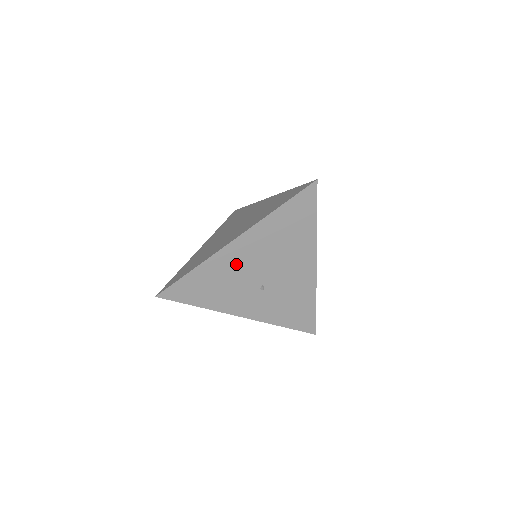
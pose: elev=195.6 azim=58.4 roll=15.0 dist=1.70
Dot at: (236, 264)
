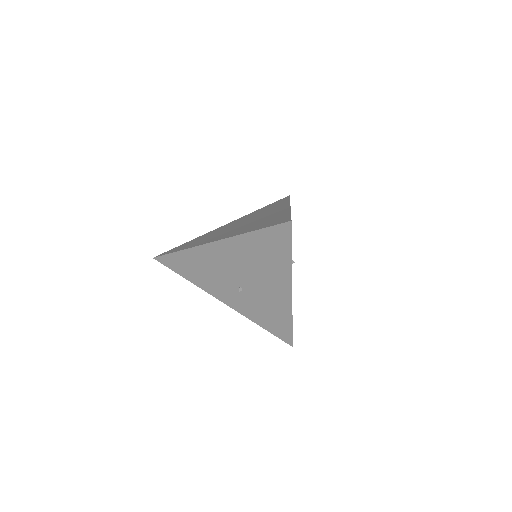
Dot at: (216, 261)
